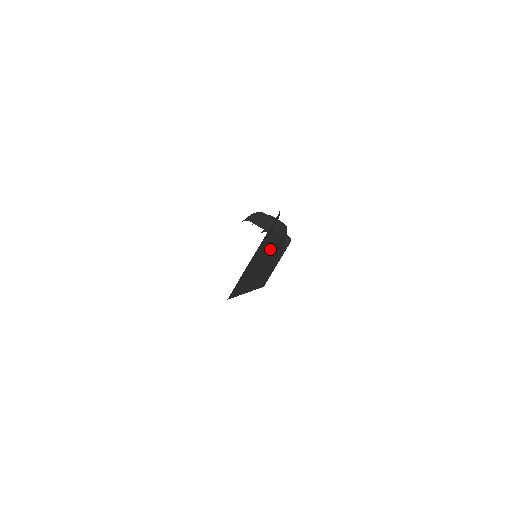
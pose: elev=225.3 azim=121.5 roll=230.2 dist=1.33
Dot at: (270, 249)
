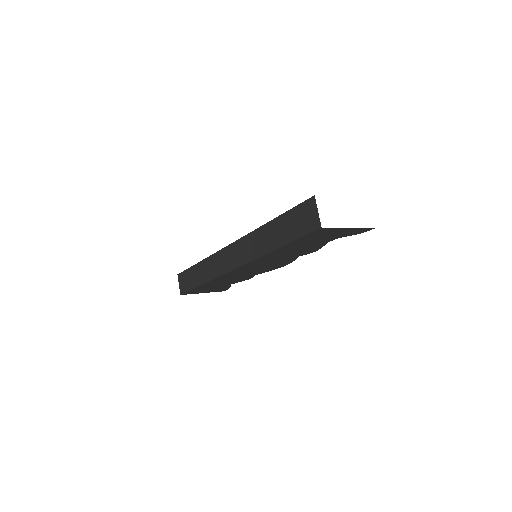
Dot at: (299, 253)
